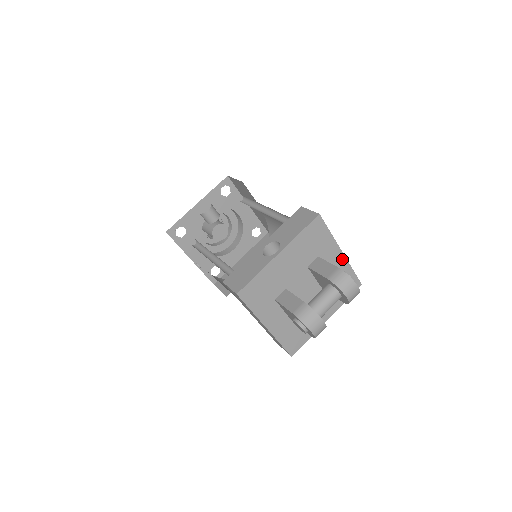
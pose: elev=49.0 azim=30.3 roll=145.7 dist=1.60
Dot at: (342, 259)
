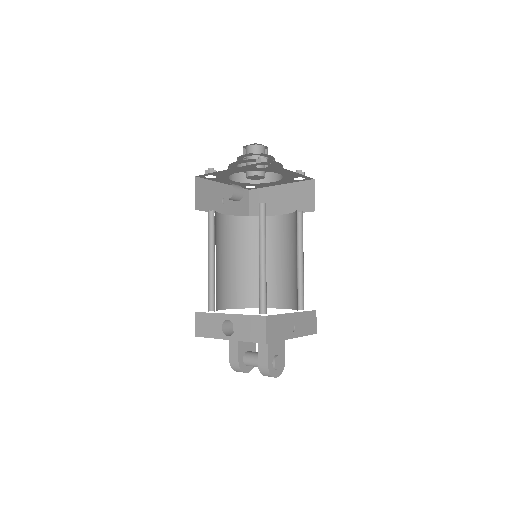
Dot at: (294, 337)
